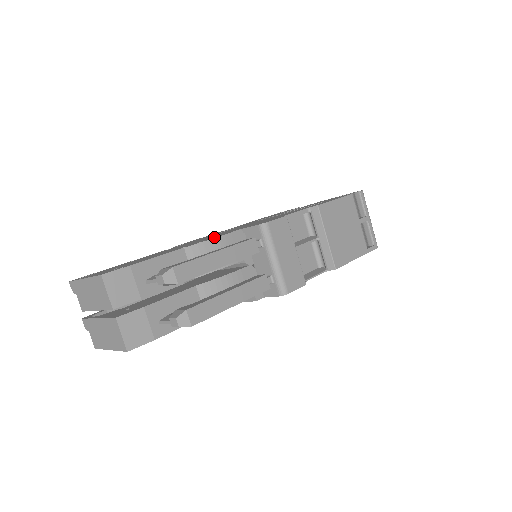
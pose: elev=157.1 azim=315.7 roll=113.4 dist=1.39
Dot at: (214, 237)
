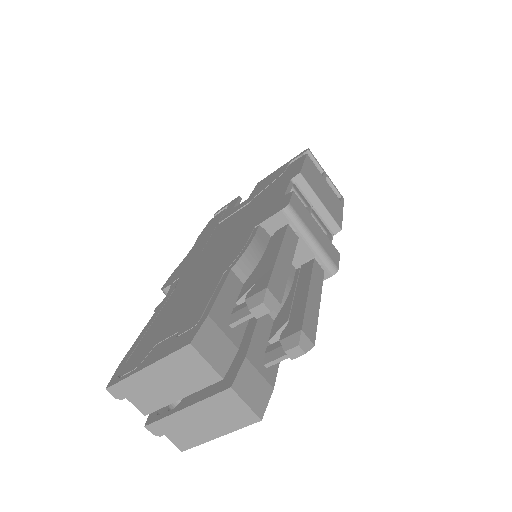
Dot at: (241, 246)
